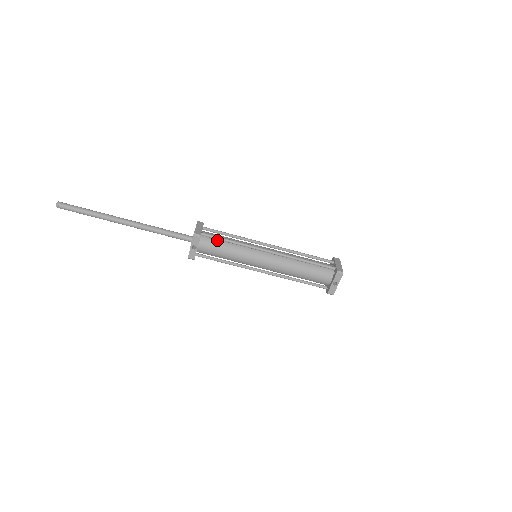
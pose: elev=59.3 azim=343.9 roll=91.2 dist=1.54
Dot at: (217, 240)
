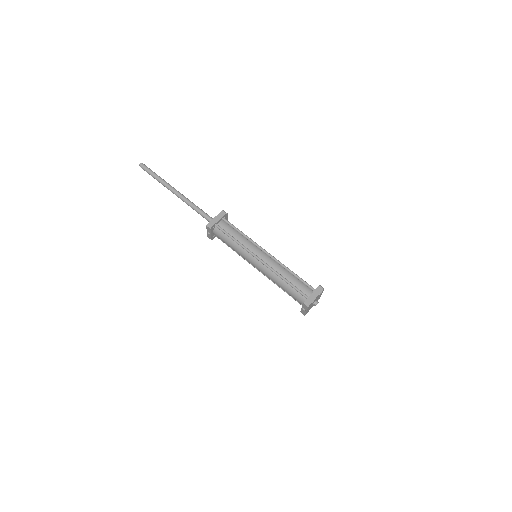
Dot at: (226, 234)
